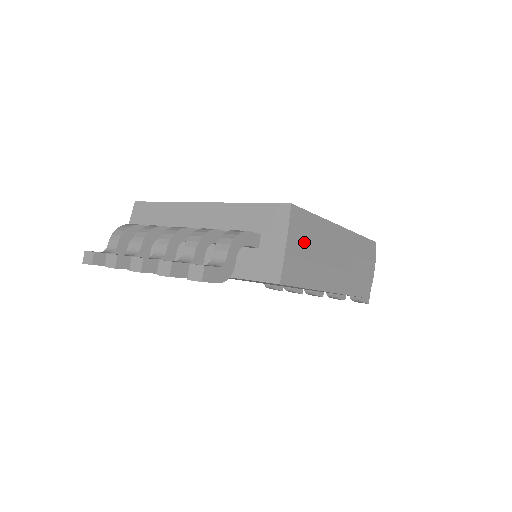
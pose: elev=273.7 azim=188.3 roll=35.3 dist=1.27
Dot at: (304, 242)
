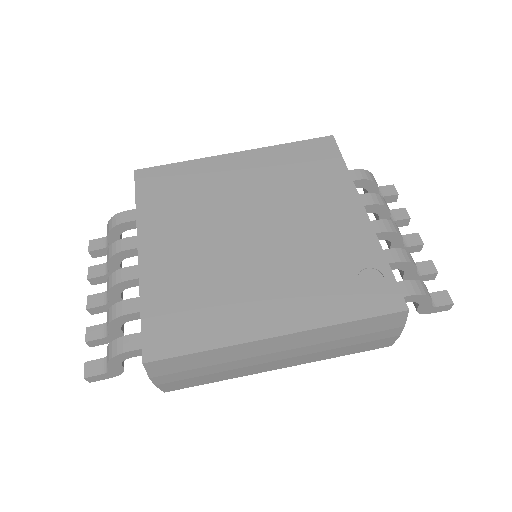
Dot at: (187, 371)
